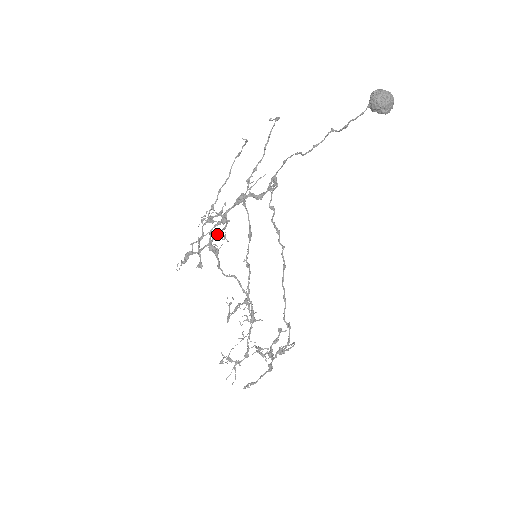
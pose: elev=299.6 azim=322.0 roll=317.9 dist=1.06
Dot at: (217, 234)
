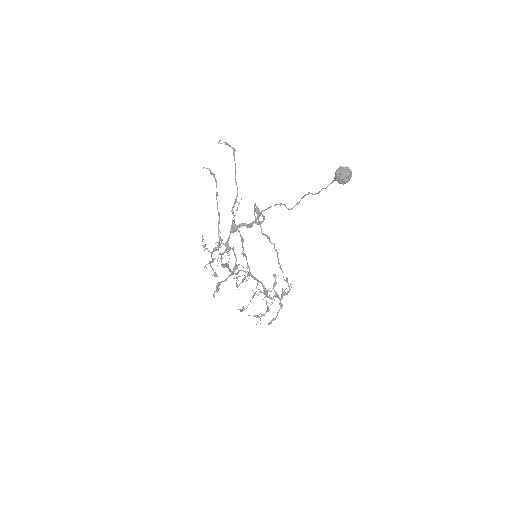
Dot at: (236, 268)
